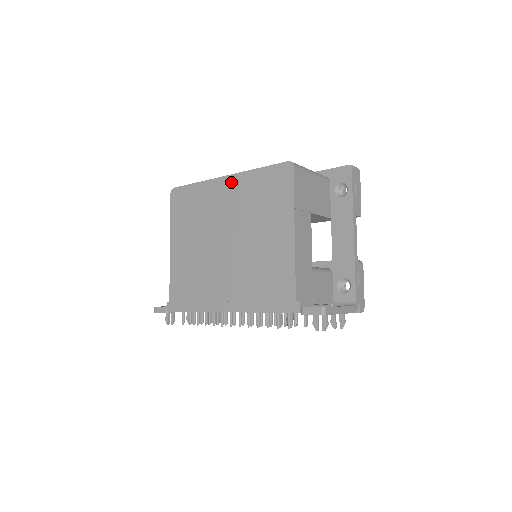
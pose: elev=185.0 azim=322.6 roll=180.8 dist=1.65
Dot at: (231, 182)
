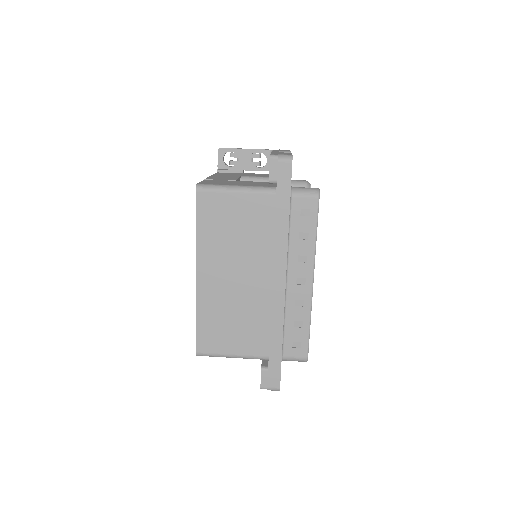
Dot at: occluded
